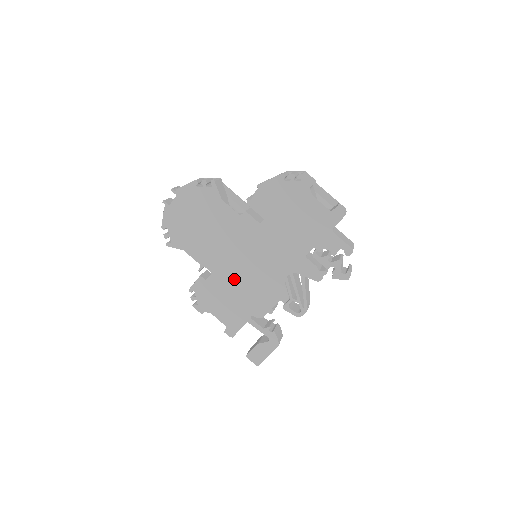
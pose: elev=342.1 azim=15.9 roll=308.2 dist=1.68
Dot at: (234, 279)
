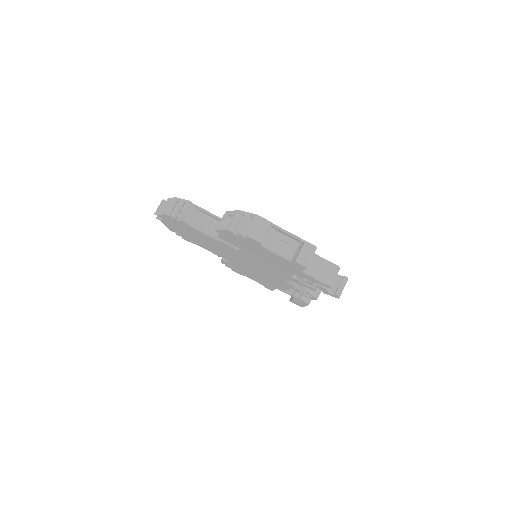
Dot at: (247, 269)
